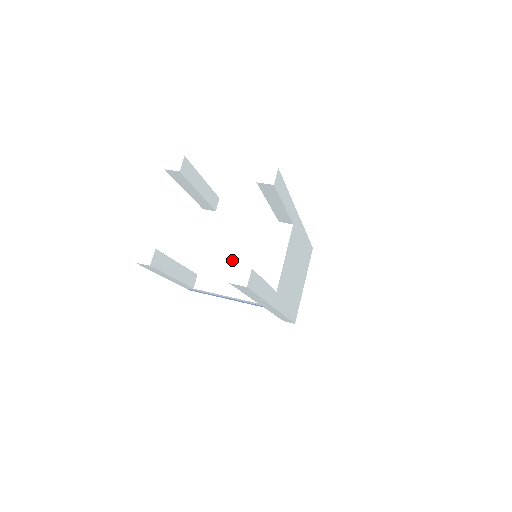
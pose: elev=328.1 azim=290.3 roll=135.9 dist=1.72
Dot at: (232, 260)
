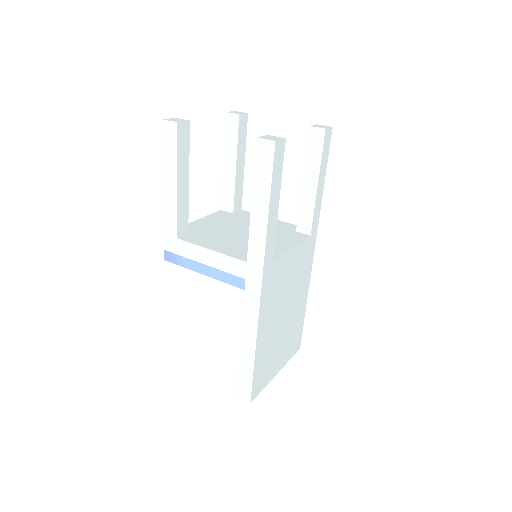
Dot at: (233, 235)
